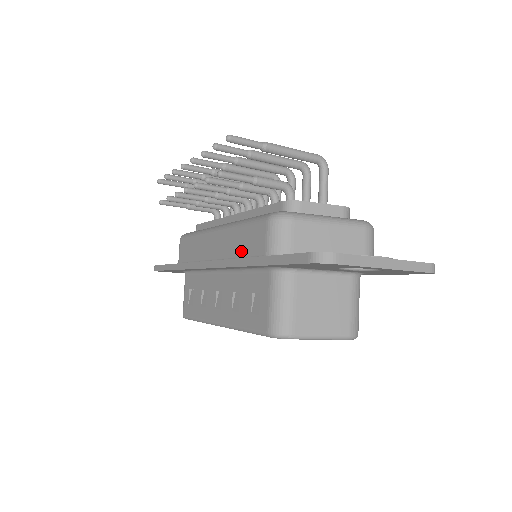
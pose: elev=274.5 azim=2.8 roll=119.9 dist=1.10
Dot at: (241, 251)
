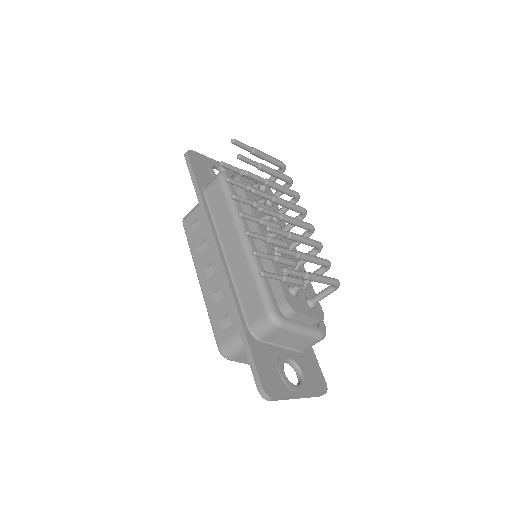
Dot at: (241, 291)
